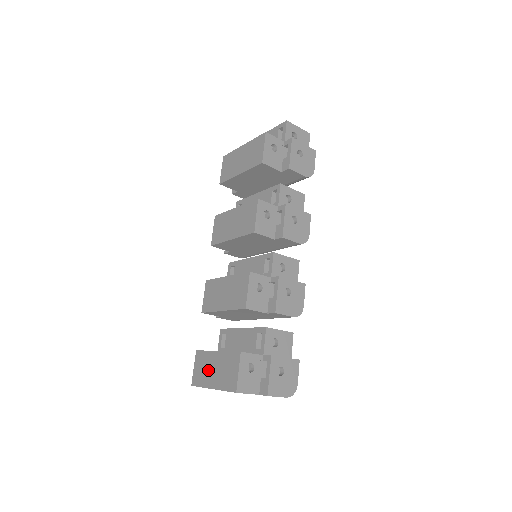
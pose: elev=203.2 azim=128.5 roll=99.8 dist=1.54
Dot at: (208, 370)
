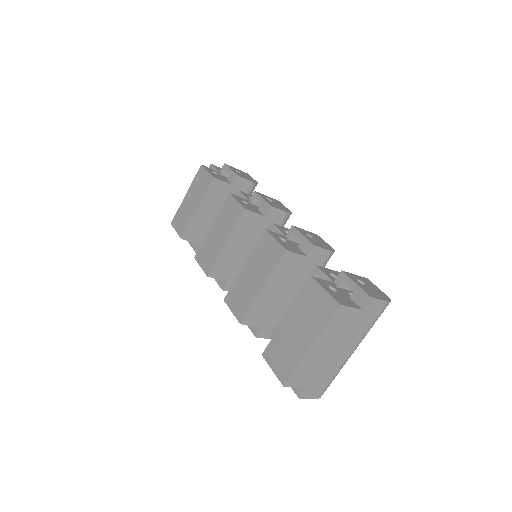
Dot at: (291, 343)
